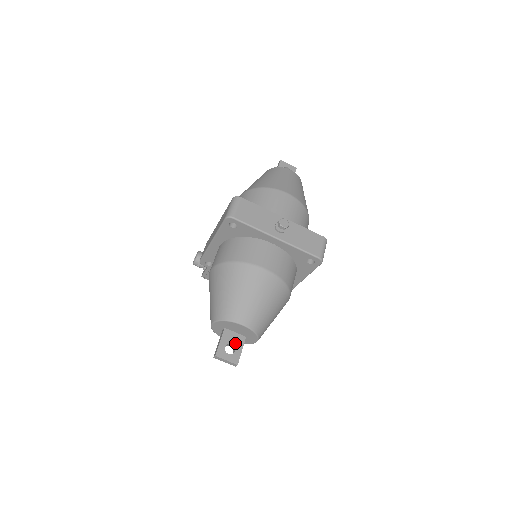
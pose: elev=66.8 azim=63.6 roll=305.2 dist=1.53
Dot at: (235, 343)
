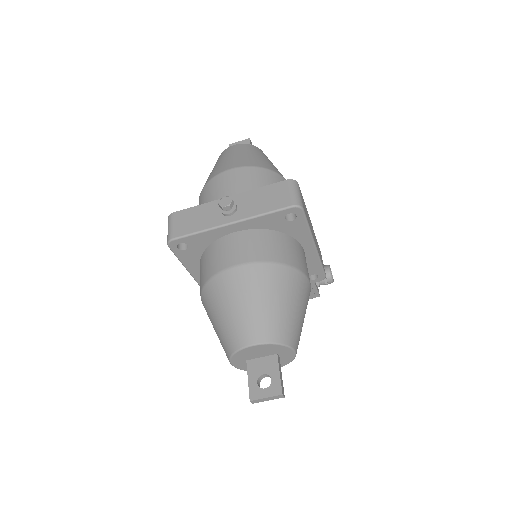
Dot at: (267, 370)
